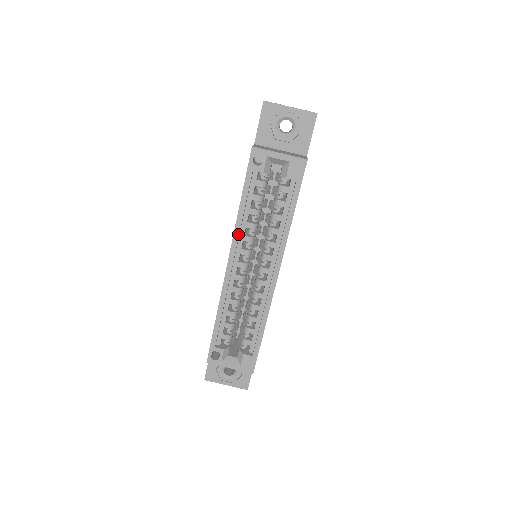
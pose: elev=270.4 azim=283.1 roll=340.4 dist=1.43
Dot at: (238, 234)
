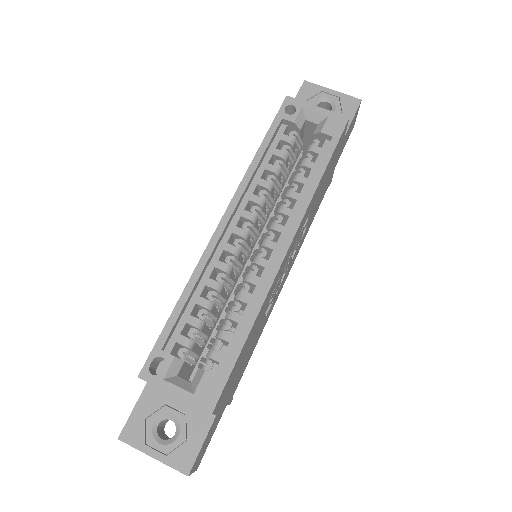
Dot at: (246, 185)
